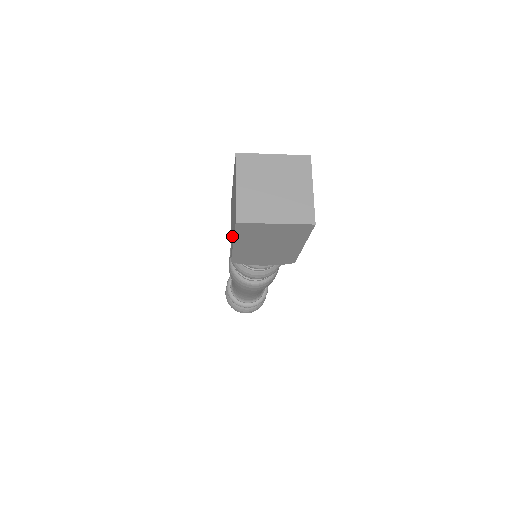
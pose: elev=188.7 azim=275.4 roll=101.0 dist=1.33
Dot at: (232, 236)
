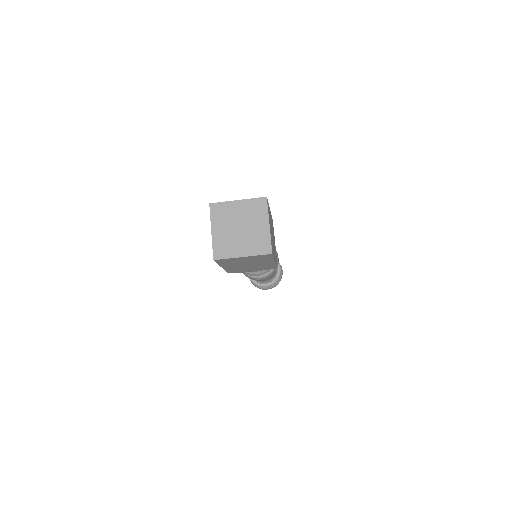
Dot at: occluded
